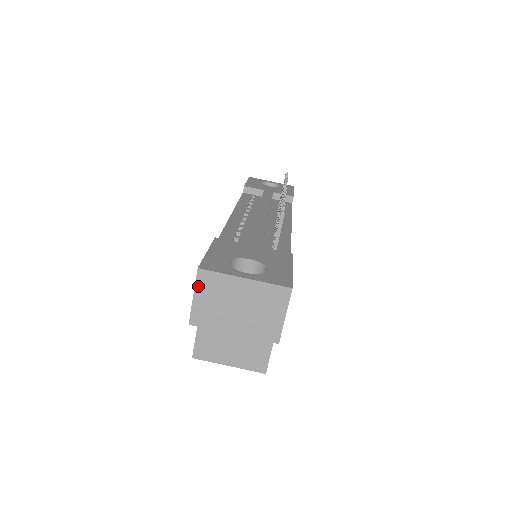
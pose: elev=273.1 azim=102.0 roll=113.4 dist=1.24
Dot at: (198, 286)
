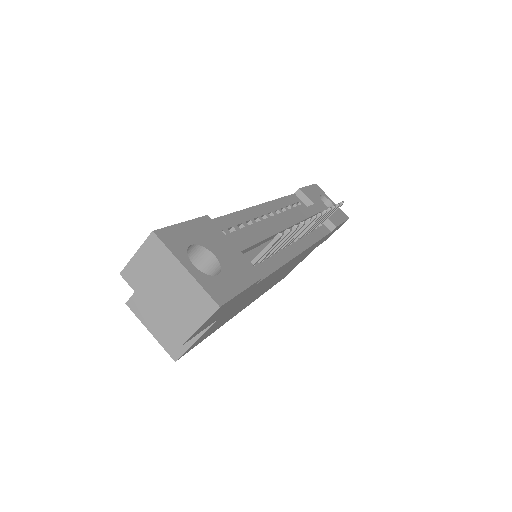
Dot at: (144, 247)
